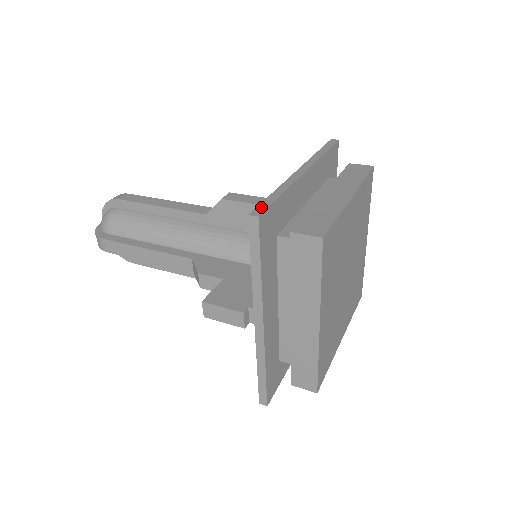
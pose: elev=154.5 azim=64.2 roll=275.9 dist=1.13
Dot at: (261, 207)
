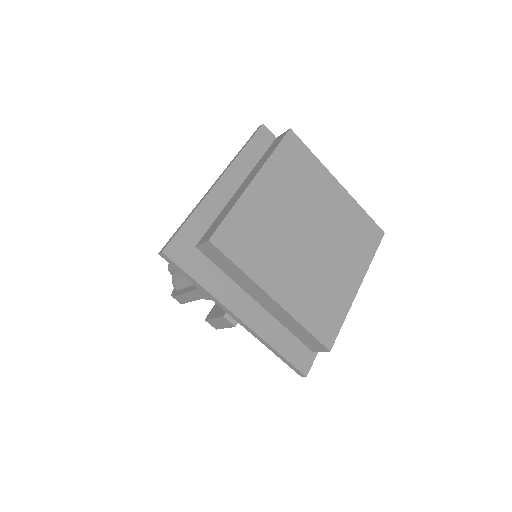
Dot at: (169, 241)
